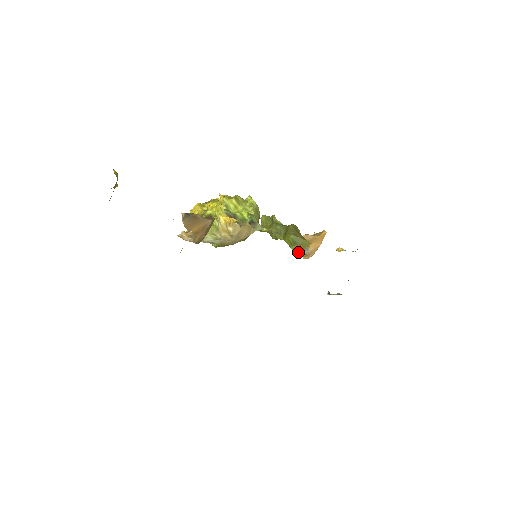
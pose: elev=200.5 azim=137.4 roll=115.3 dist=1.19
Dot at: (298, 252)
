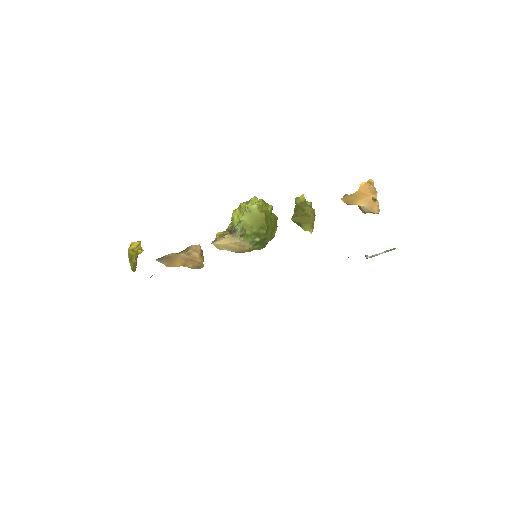
Dot at: (308, 230)
